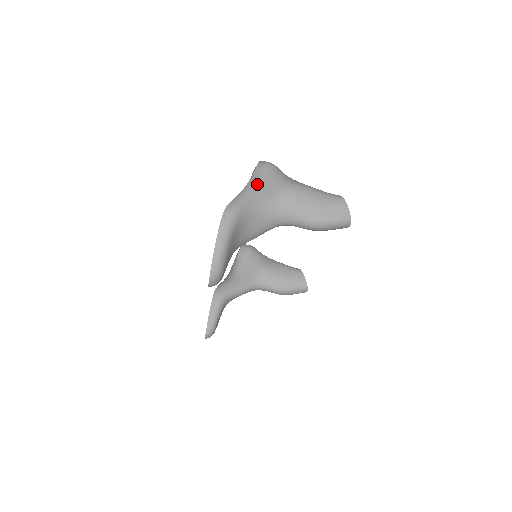
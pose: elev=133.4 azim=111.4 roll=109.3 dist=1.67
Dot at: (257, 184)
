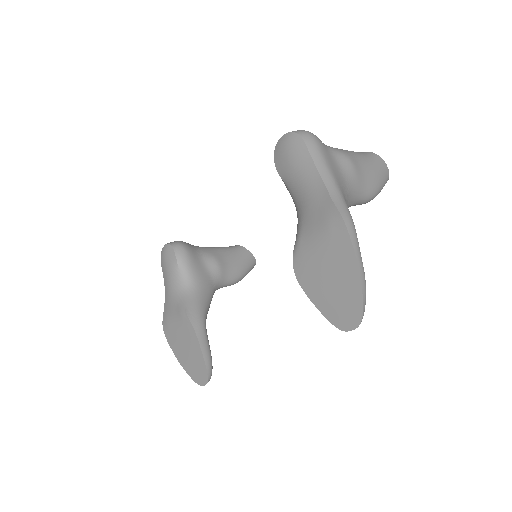
Dot at: (330, 168)
